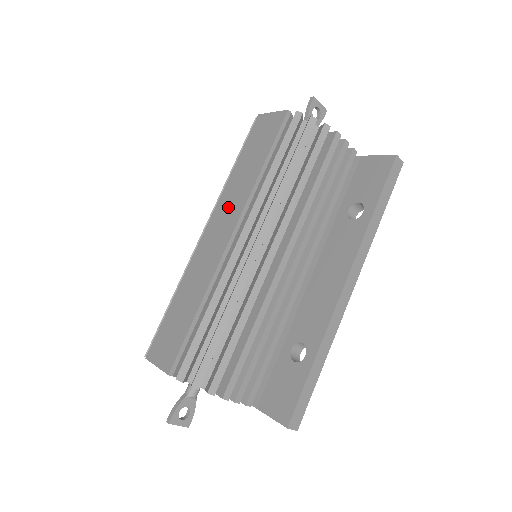
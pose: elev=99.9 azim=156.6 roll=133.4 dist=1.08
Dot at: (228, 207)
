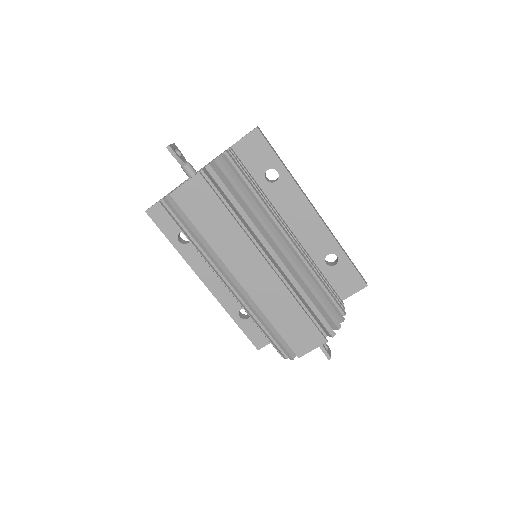
Dot at: (238, 255)
